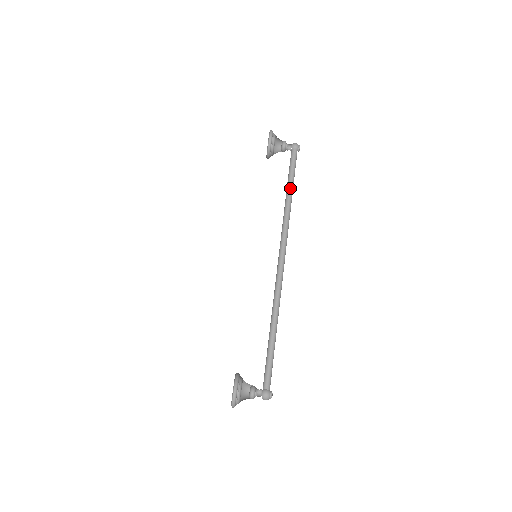
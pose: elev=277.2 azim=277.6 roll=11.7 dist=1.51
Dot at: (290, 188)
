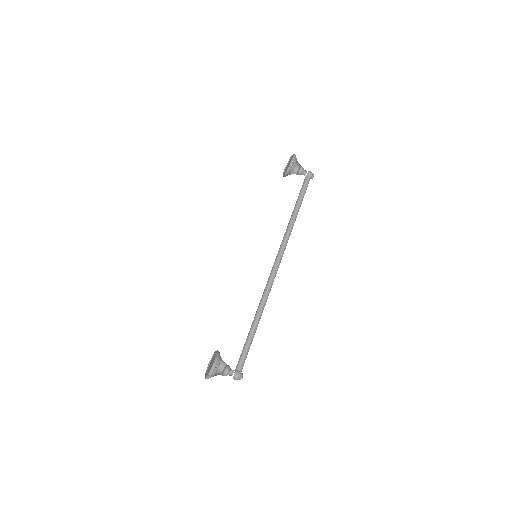
Dot at: (298, 208)
